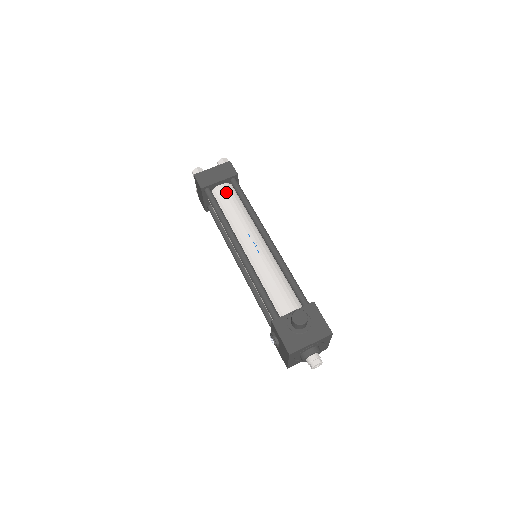
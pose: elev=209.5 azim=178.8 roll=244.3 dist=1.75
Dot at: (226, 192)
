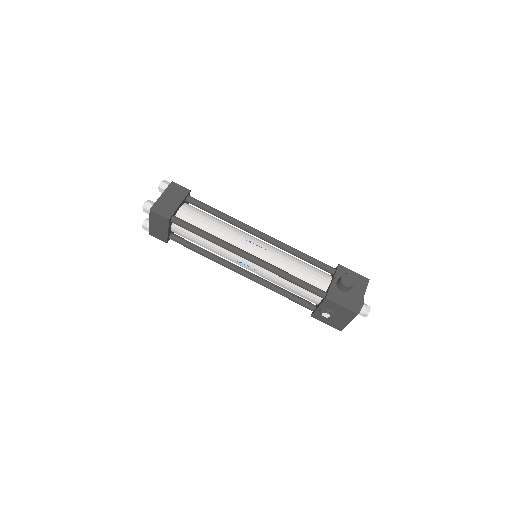
Dot at: (191, 212)
